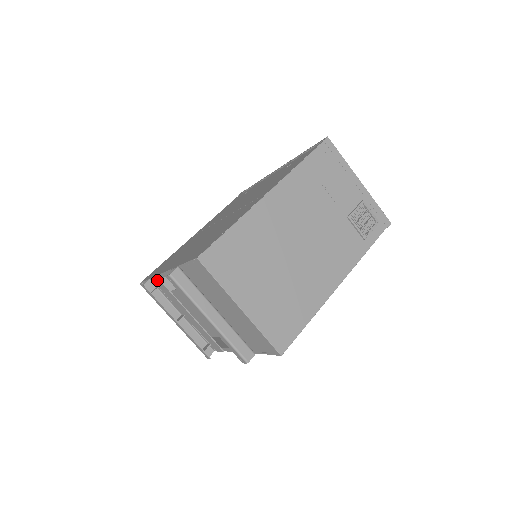
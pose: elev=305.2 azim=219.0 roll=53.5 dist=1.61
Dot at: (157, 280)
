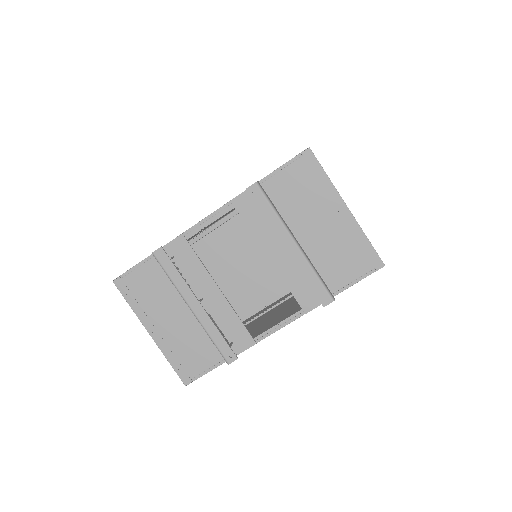
Dot at: (179, 242)
